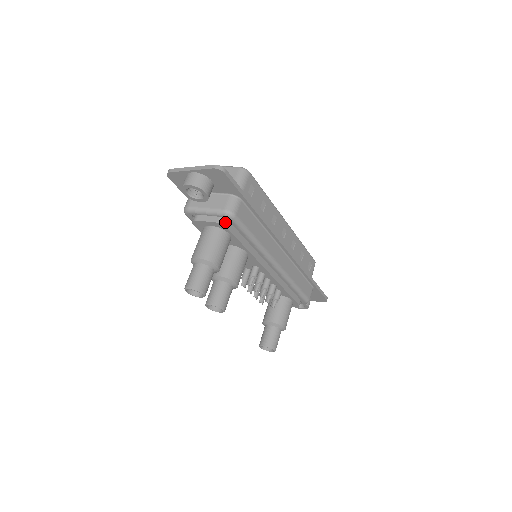
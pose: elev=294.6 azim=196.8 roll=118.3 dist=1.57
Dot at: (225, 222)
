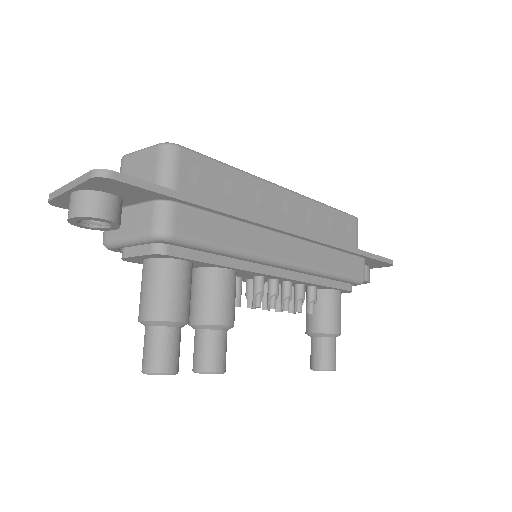
Dot at: (163, 248)
